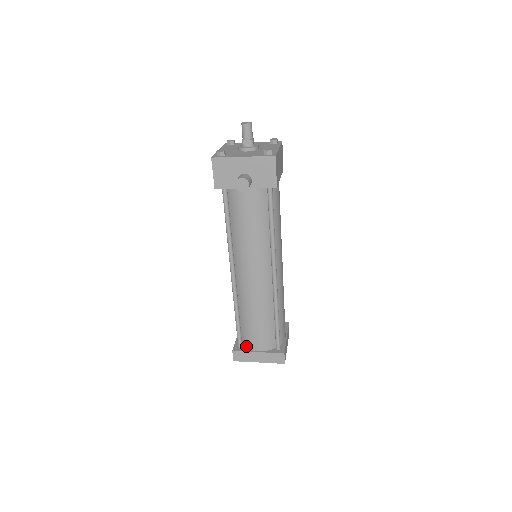
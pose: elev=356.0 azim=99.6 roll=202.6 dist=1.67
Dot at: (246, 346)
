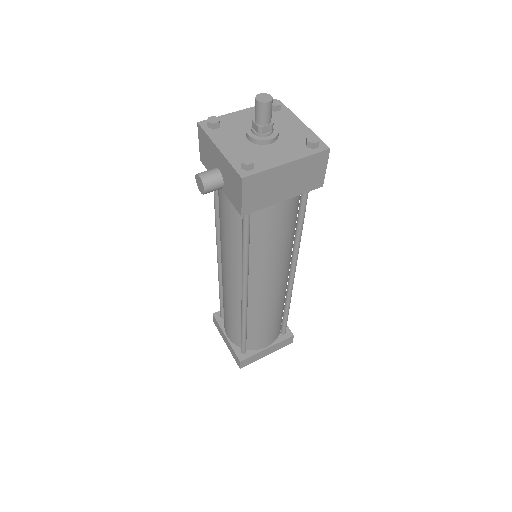
Dot at: occluded
